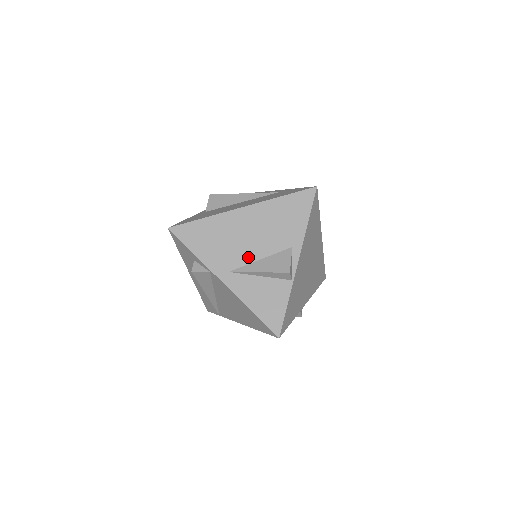
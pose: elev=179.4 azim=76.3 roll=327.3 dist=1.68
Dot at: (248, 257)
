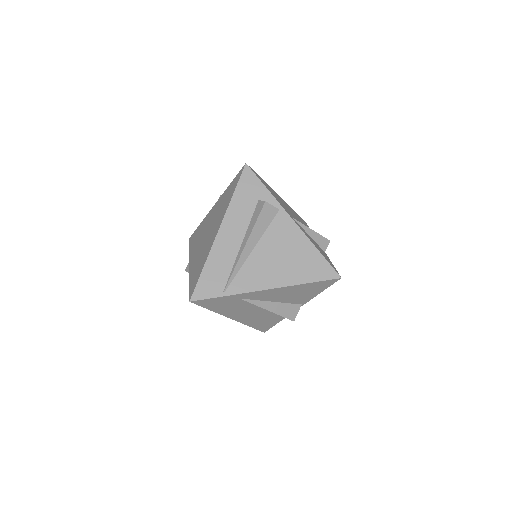
Dot at: occluded
